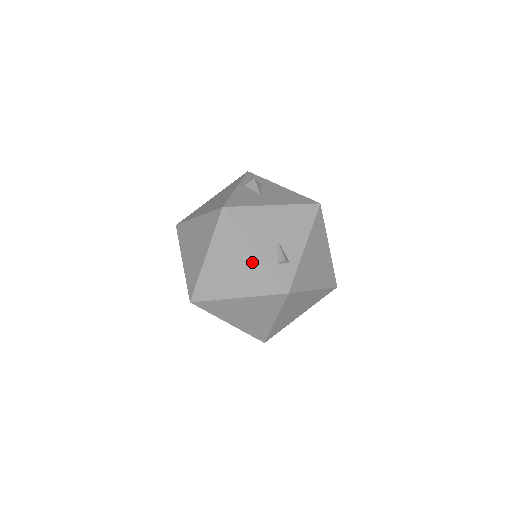
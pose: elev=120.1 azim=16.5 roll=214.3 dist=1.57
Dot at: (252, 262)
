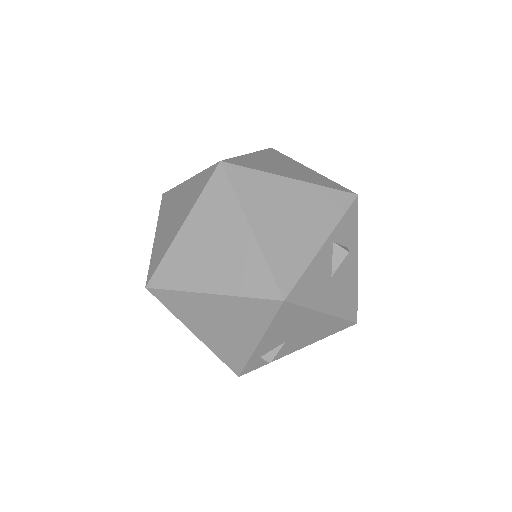
Dot at: (243, 342)
